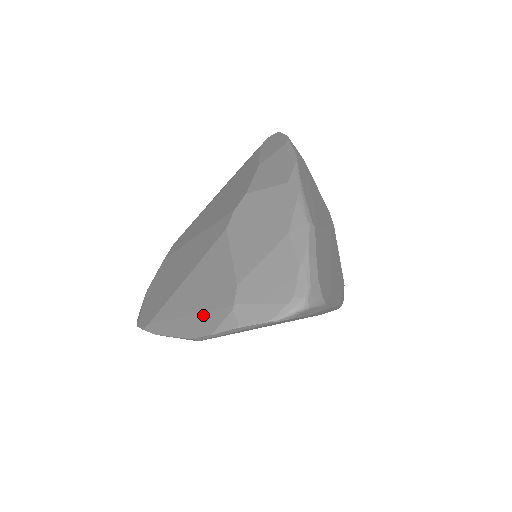
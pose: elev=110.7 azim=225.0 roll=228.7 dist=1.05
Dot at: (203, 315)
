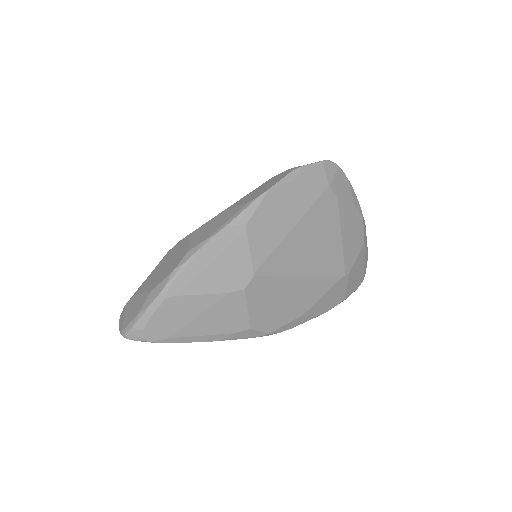
Dot at: occluded
